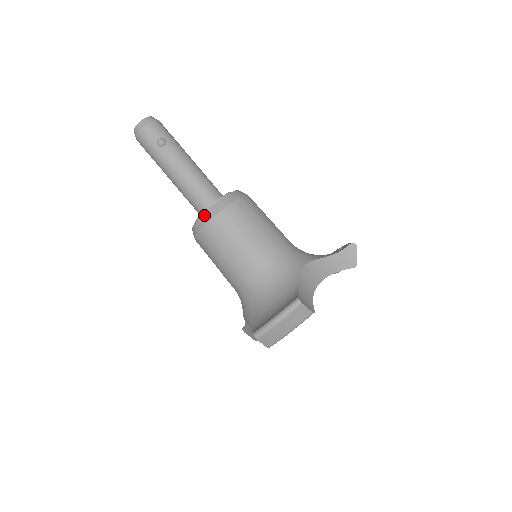
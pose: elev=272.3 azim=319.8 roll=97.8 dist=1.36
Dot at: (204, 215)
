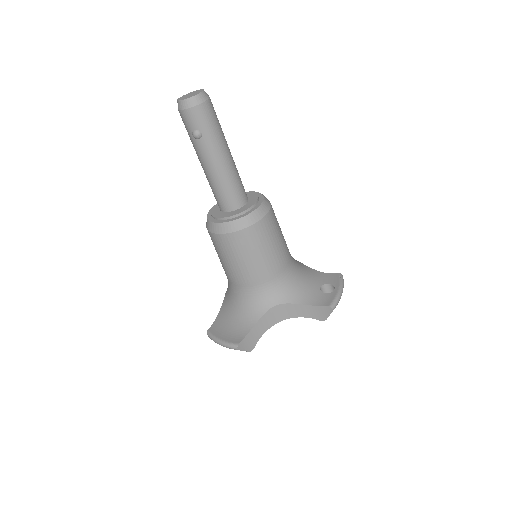
Dot at: (212, 224)
